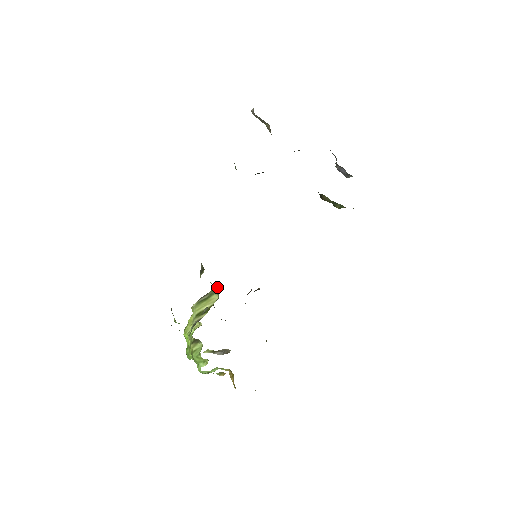
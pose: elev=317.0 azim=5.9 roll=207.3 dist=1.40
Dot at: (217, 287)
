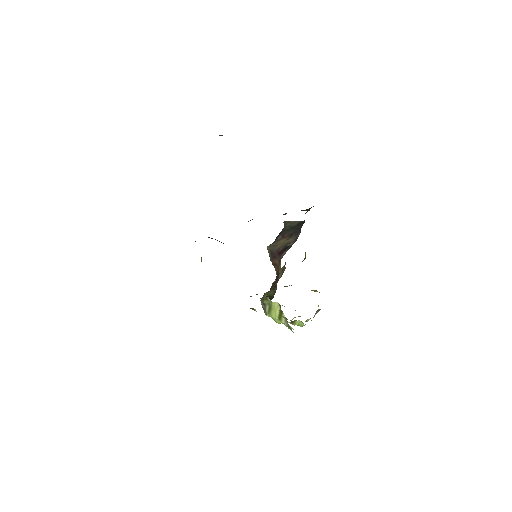
Dot at: (266, 298)
